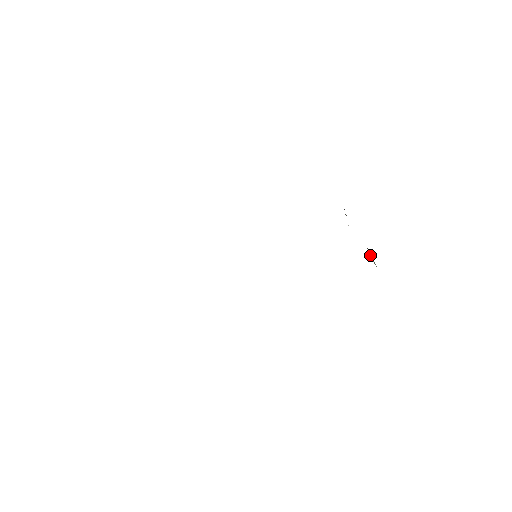
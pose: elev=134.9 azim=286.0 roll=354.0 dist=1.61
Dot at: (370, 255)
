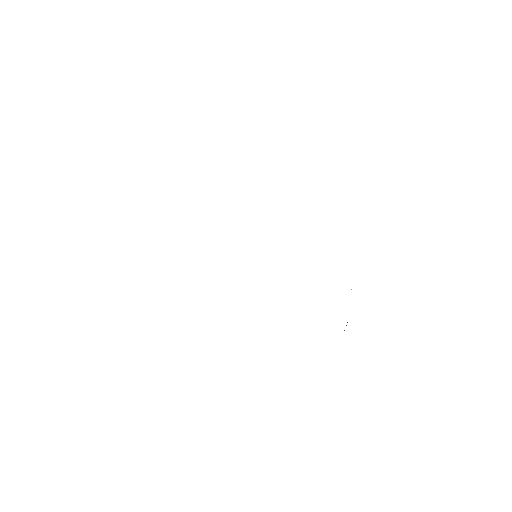
Dot at: occluded
